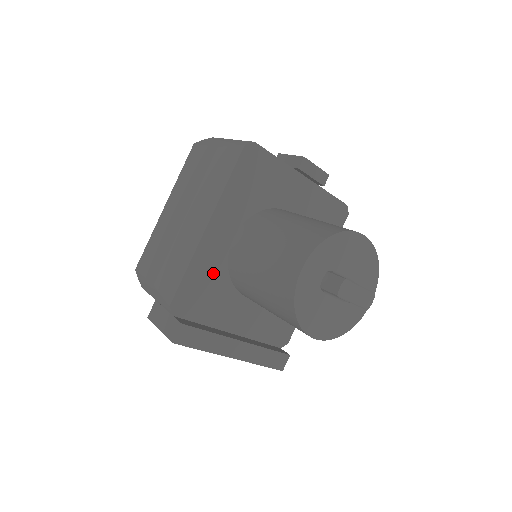
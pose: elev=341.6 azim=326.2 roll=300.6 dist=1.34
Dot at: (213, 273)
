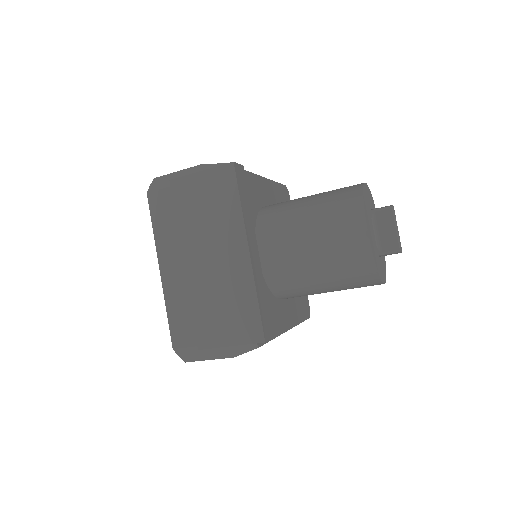
Dot at: (251, 199)
